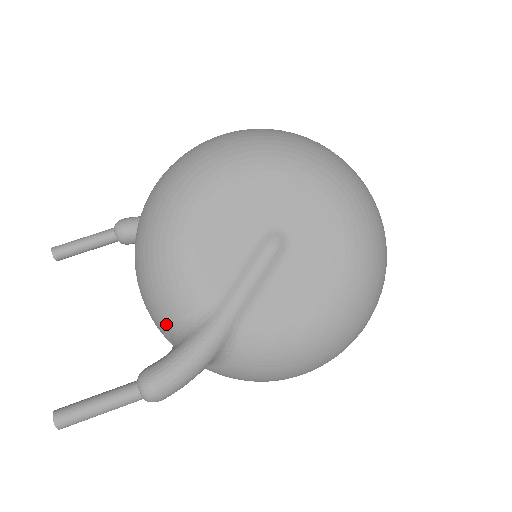
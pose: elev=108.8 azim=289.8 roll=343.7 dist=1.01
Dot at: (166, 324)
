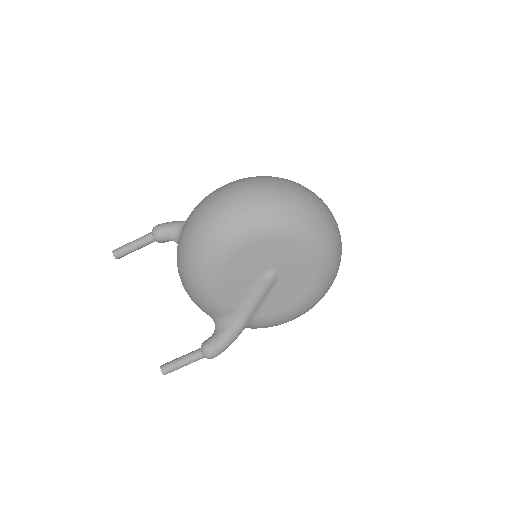
Dot at: (209, 315)
